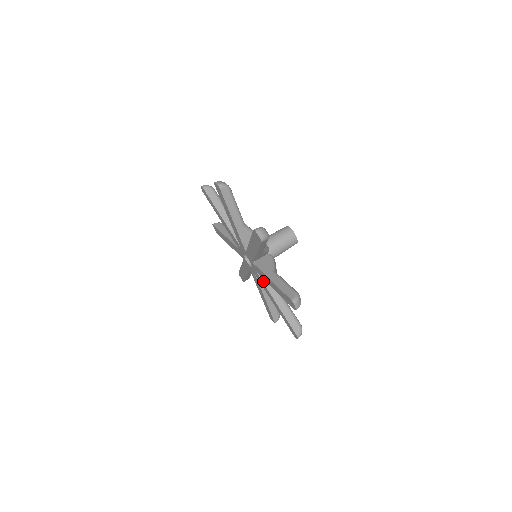
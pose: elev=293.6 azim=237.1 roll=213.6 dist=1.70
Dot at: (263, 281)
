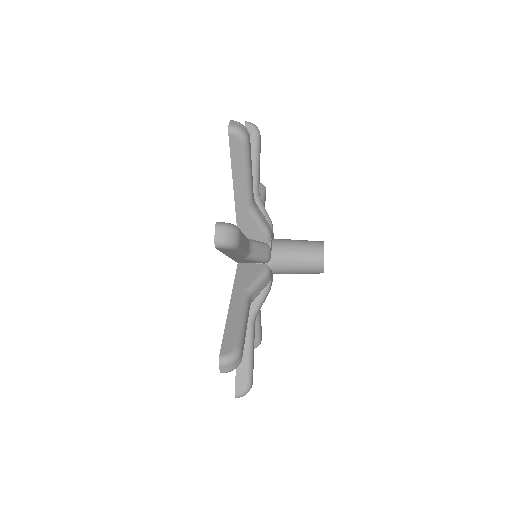
Dot at: occluded
